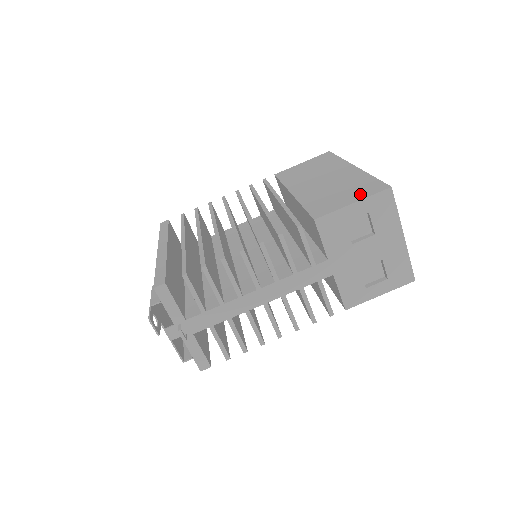
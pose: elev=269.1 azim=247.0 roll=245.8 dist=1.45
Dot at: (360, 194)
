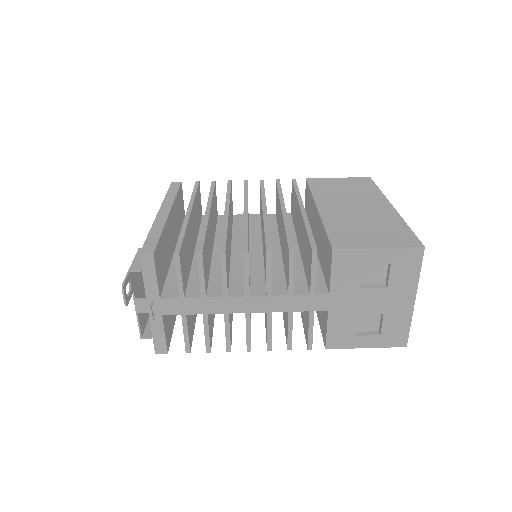
Dot at: (389, 241)
